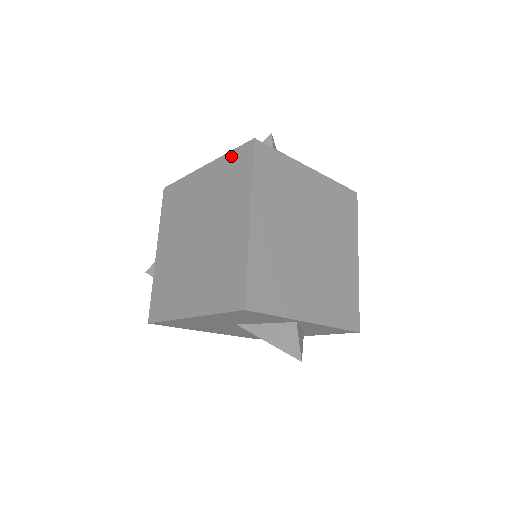
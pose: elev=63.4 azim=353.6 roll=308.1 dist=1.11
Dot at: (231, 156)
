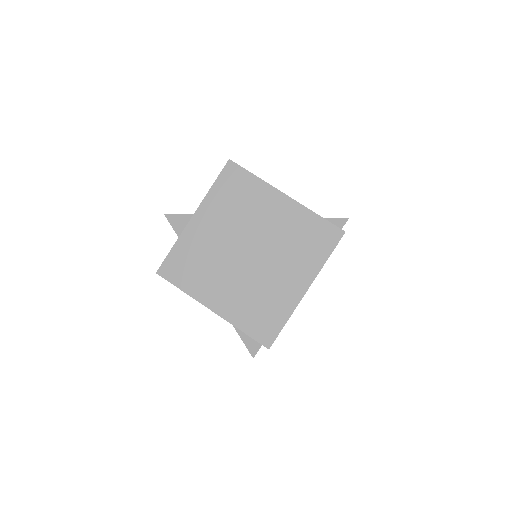
Dot at: (318, 221)
